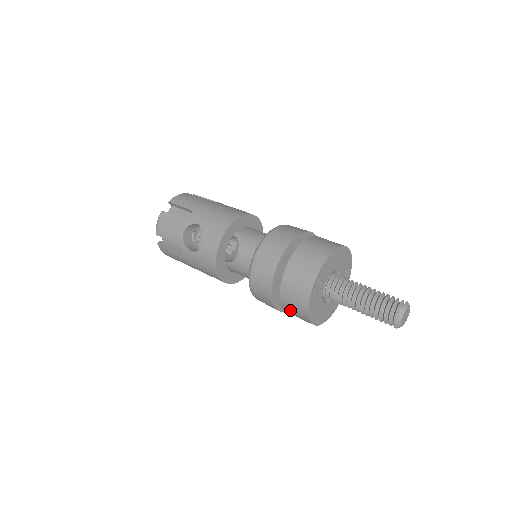
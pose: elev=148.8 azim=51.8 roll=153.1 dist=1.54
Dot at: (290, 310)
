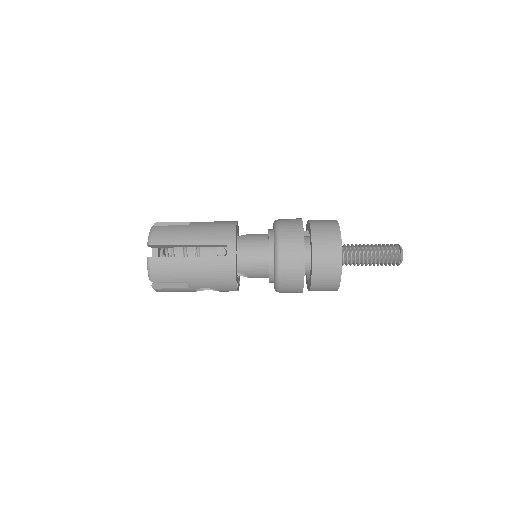
Dot at: (320, 228)
